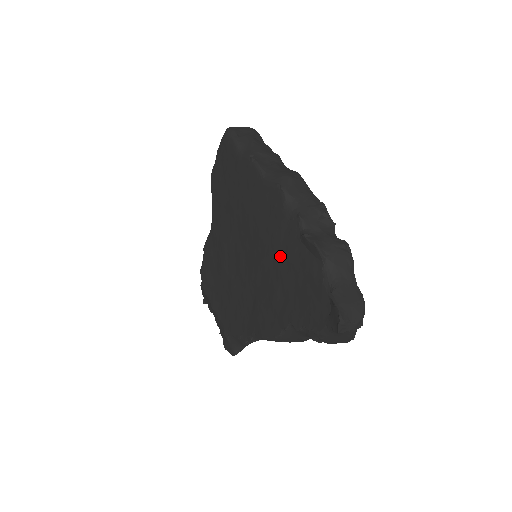
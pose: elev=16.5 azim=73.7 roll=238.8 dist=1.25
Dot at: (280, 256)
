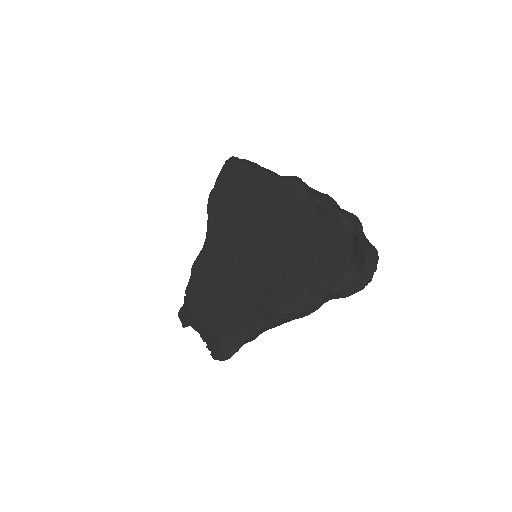
Dot at: (295, 233)
